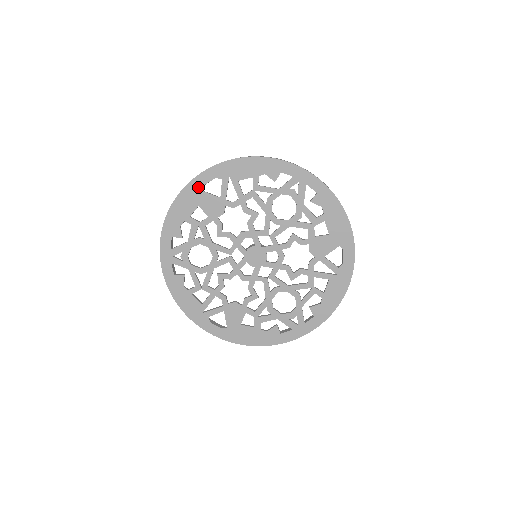
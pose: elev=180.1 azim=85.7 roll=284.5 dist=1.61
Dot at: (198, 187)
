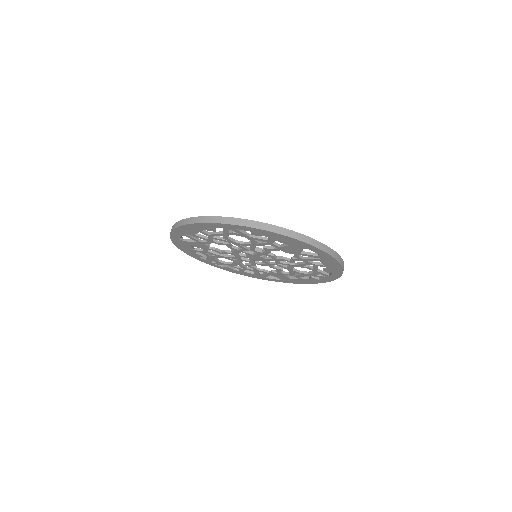
Dot at: (178, 240)
